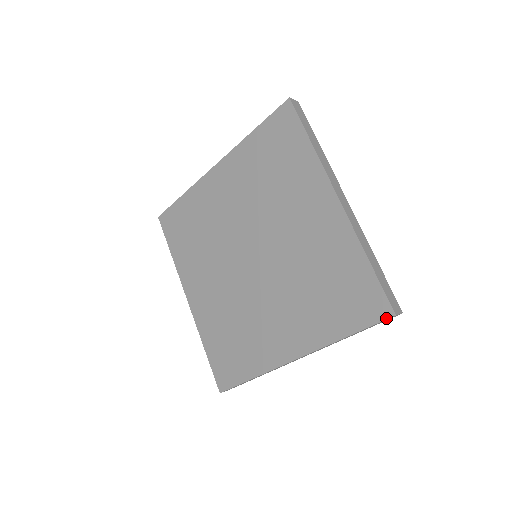
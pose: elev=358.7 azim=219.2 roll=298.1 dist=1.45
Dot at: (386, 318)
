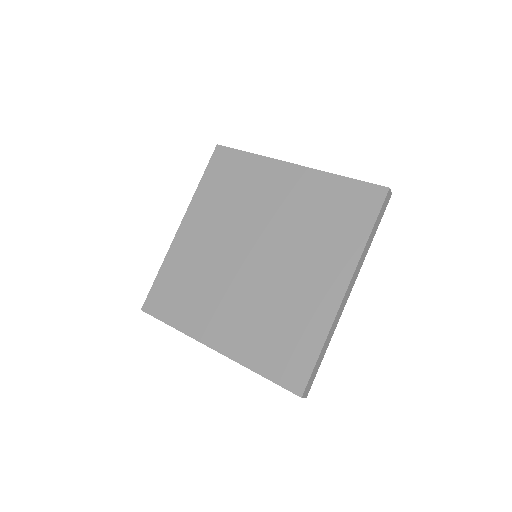
Dot at: (294, 392)
